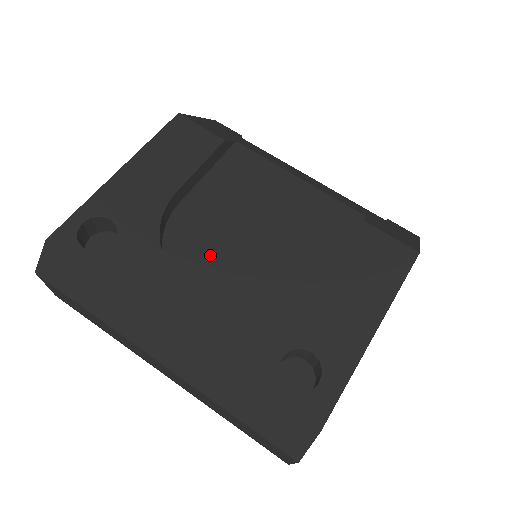
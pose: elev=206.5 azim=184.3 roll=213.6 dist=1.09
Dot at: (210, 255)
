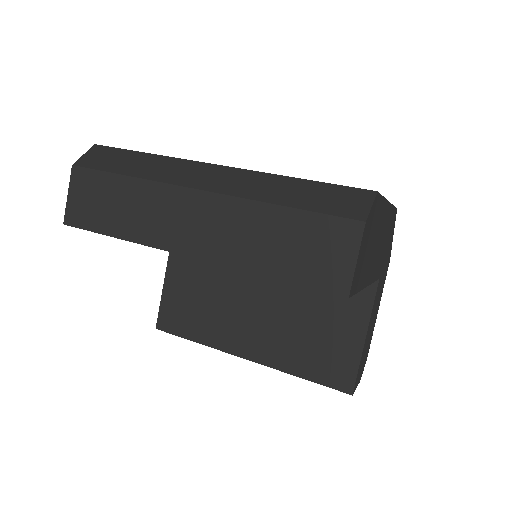
Dot at: occluded
